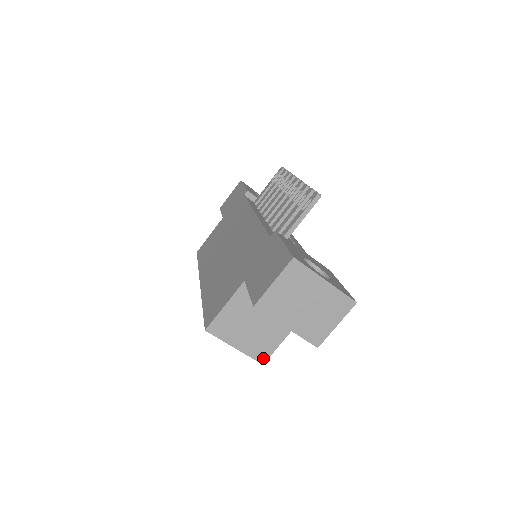
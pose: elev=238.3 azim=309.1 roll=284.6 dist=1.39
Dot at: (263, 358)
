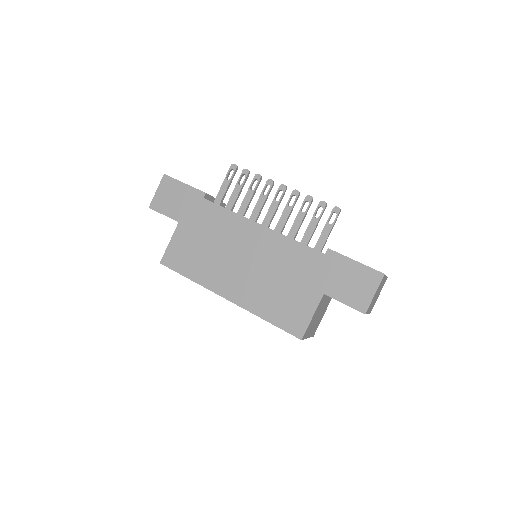
Dot at: occluded
